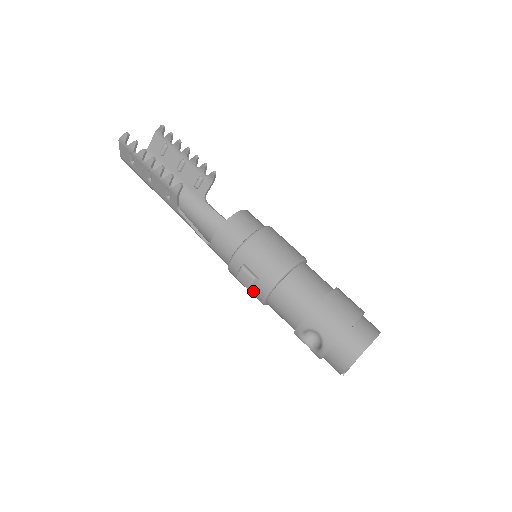
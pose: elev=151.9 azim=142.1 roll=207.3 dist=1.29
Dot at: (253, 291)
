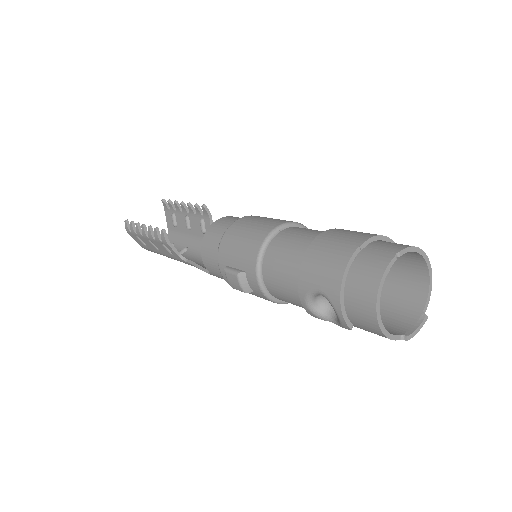
Dot at: (253, 292)
